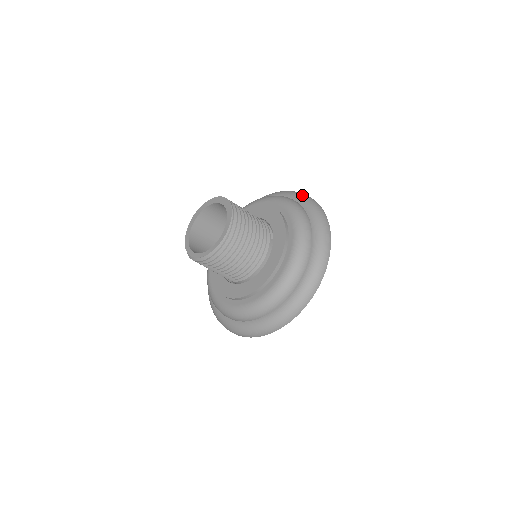
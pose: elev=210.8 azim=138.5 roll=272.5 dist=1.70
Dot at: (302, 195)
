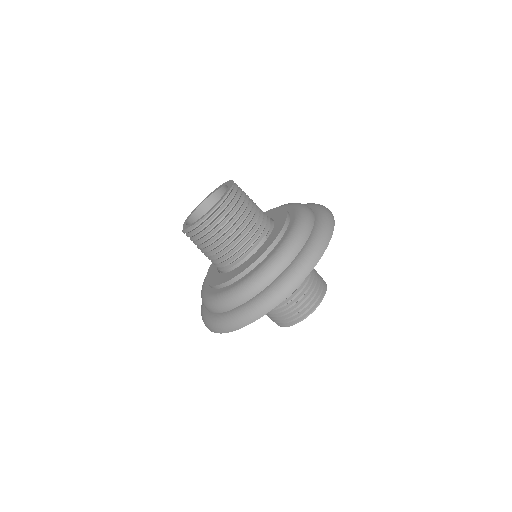
Dot at: (324, 209)
